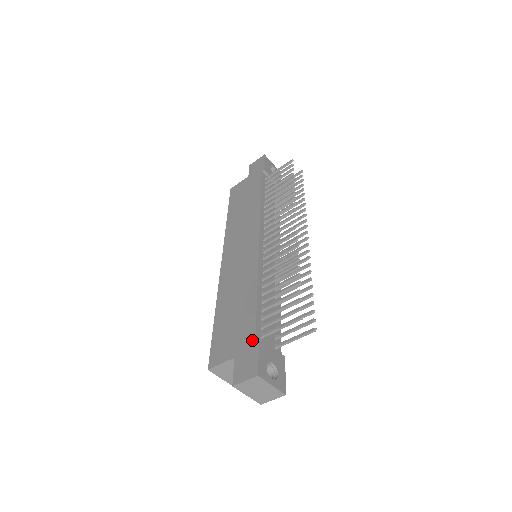
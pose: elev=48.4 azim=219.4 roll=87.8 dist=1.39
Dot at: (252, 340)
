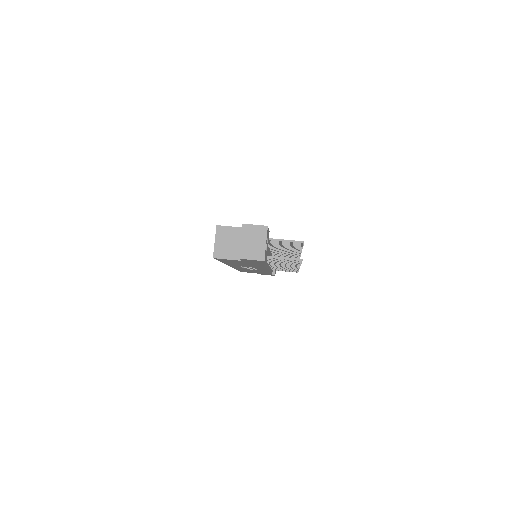
Dot at: occluded
